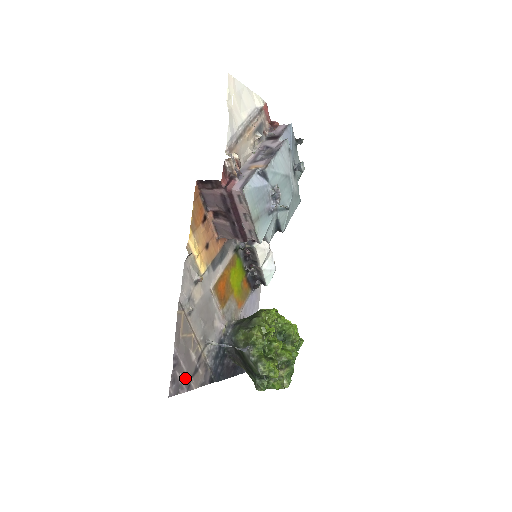
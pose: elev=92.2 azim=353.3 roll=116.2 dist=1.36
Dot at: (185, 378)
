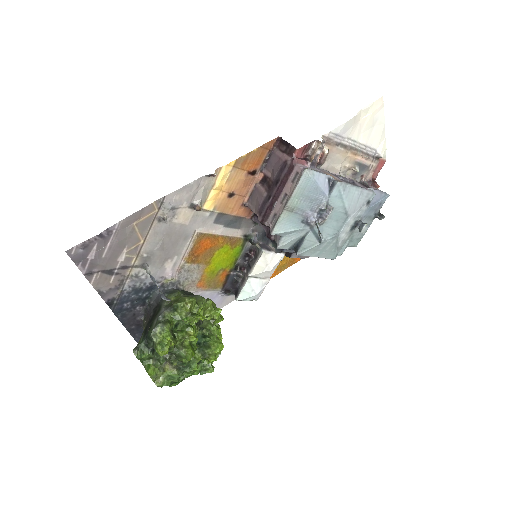
Dot at: (96, 261)
